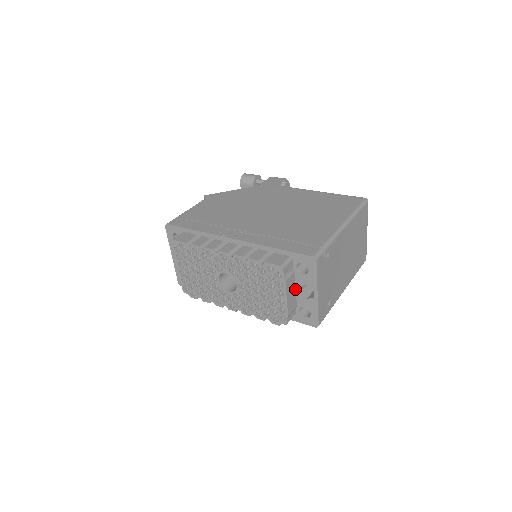
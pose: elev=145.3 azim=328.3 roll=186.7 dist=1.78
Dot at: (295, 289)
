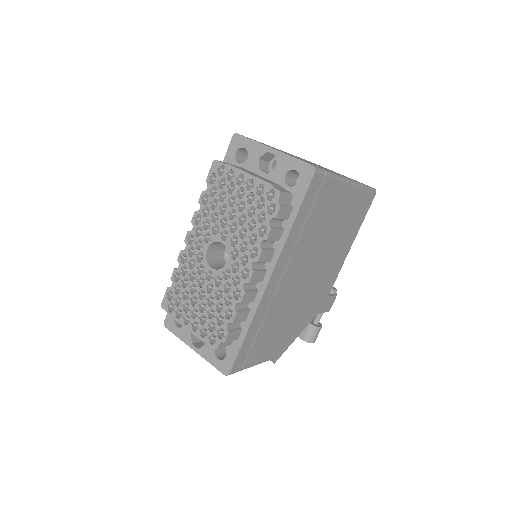
Dot at: occluded
